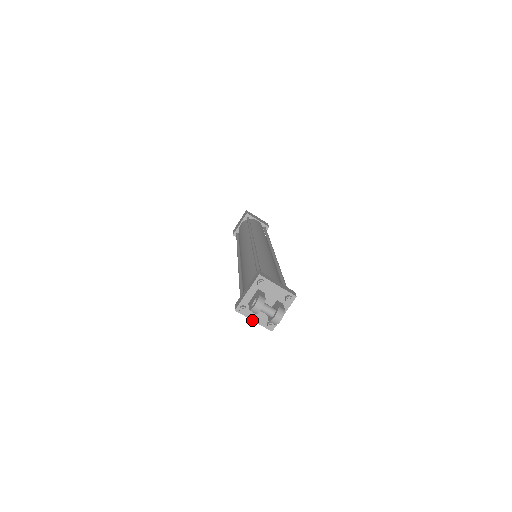
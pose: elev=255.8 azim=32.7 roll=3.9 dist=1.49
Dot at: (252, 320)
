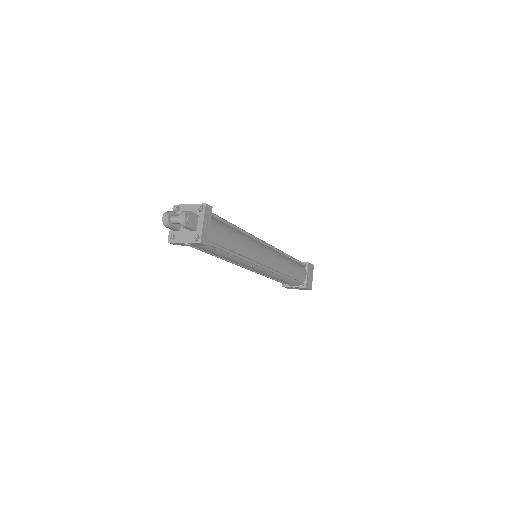
Dot at: (182, 243)
